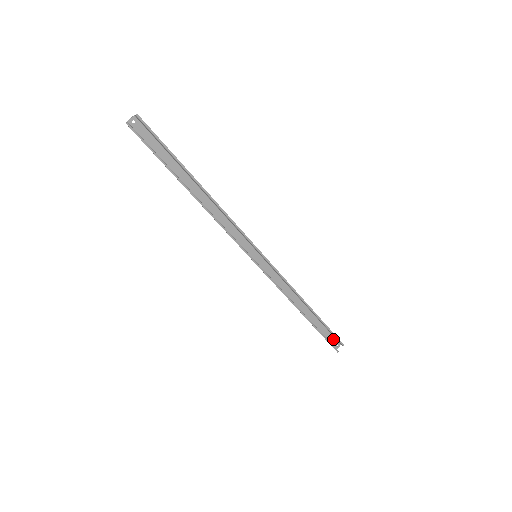
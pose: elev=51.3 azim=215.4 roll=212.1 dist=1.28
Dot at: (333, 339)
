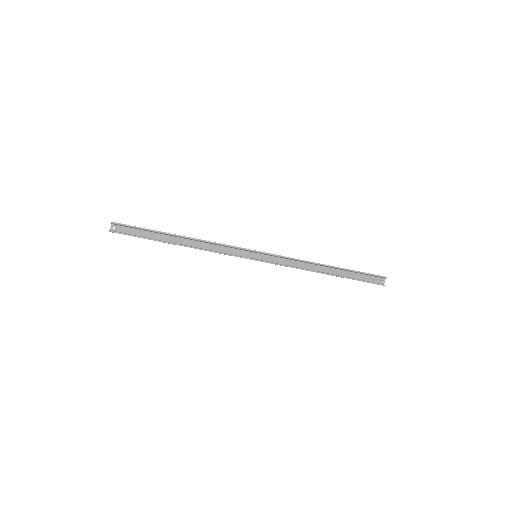
Dot at: (373, 278)
